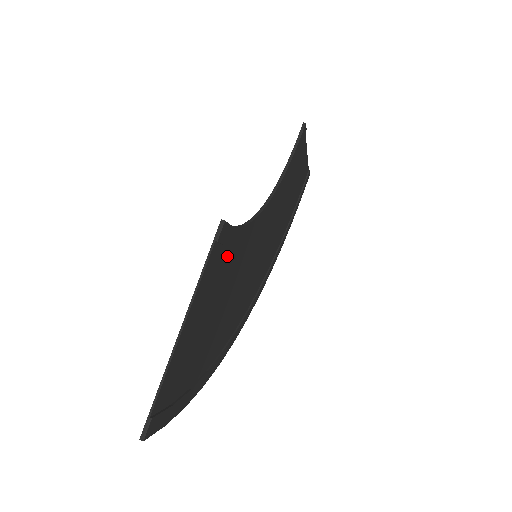
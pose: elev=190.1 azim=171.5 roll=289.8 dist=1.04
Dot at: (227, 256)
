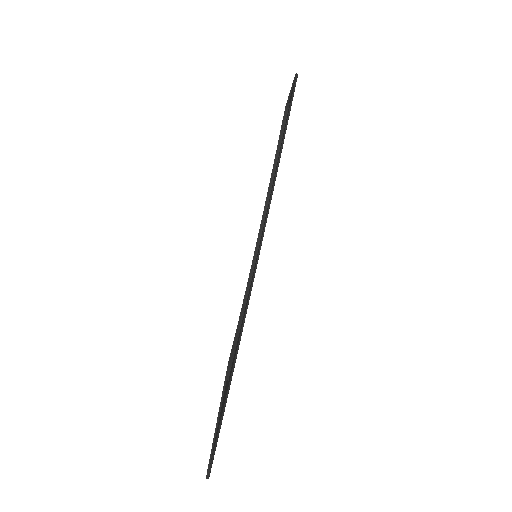
Dot at: occluded
